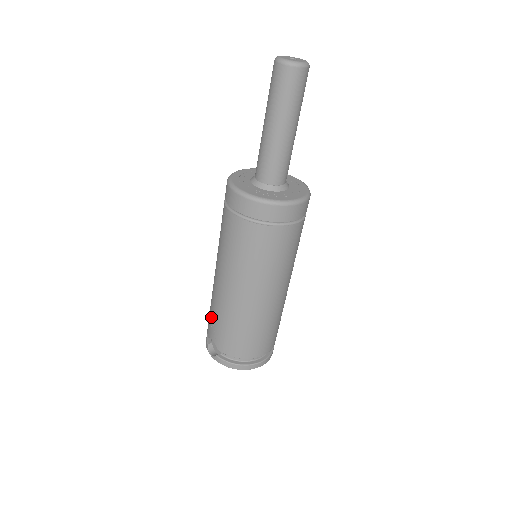
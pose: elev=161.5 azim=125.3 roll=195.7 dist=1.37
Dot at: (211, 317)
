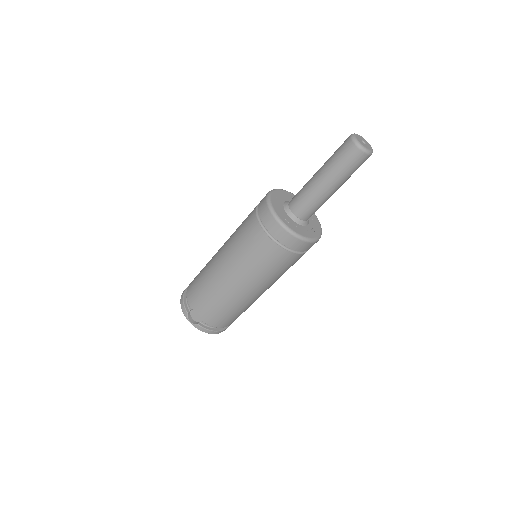
Dot at: (203, 297)
